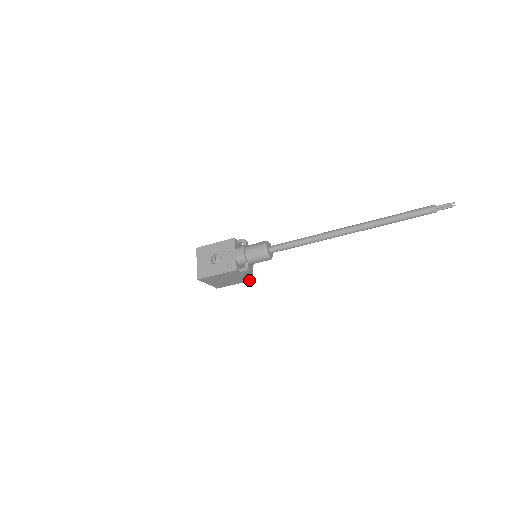
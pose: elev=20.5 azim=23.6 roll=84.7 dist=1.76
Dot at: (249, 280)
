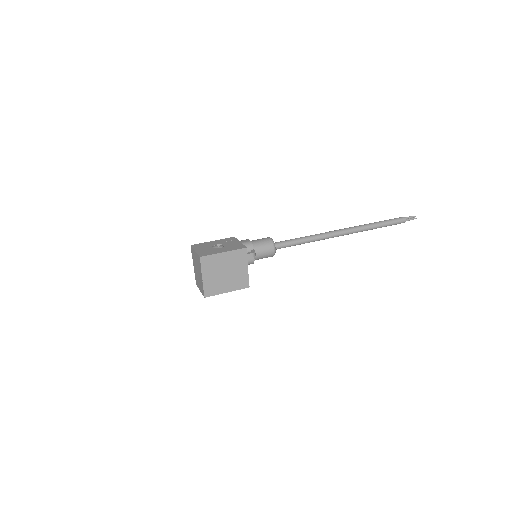
Dot at: (245, 286)
